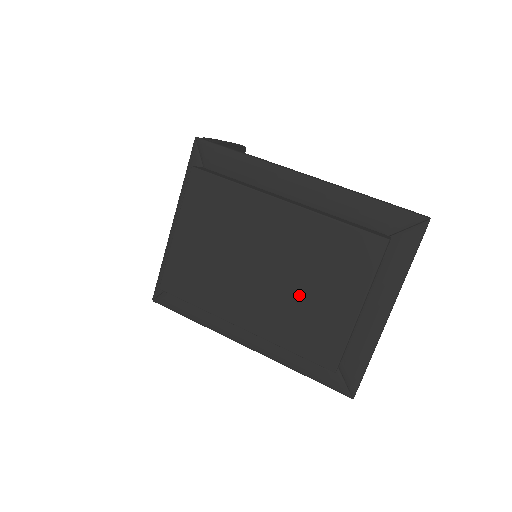
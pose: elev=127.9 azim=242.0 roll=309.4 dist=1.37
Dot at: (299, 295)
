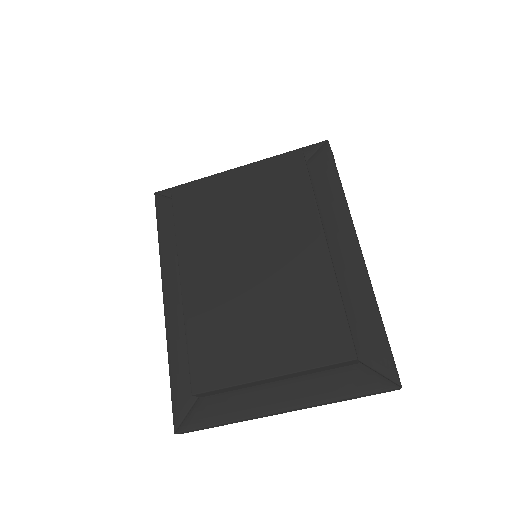
Dot at: (247, 312)
